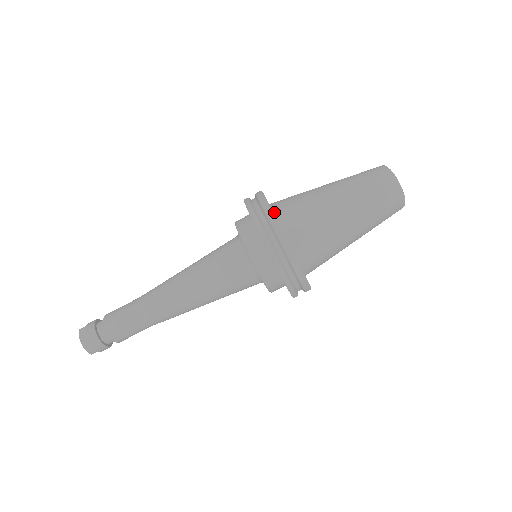
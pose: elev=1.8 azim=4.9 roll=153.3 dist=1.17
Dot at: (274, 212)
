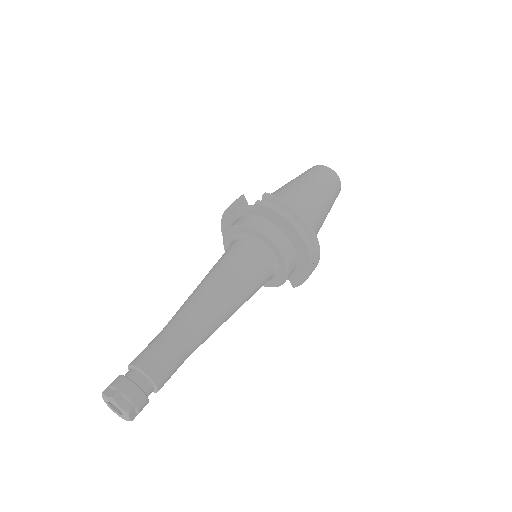
Dot at: occluded
